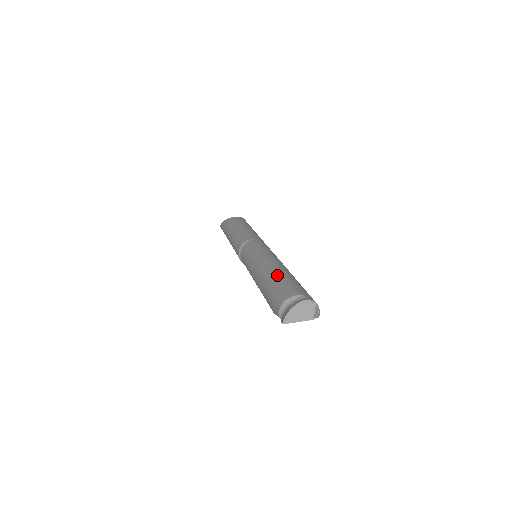
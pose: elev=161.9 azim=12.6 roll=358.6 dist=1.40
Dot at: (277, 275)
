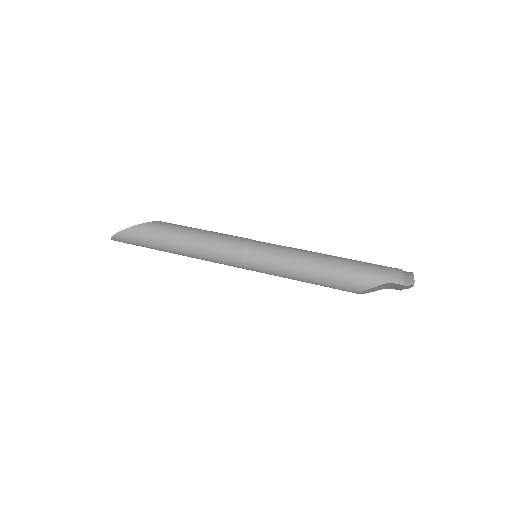
Dot at: (355, 260)
